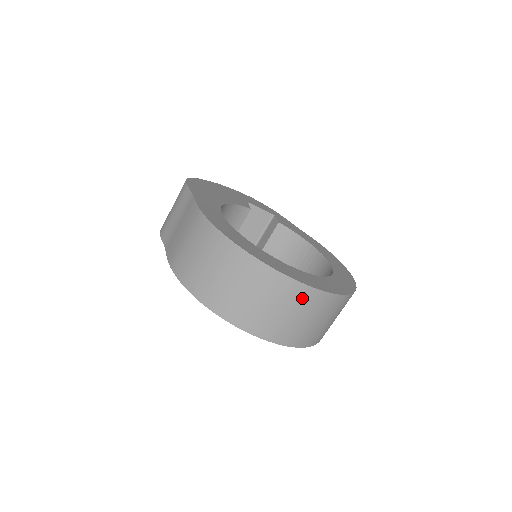
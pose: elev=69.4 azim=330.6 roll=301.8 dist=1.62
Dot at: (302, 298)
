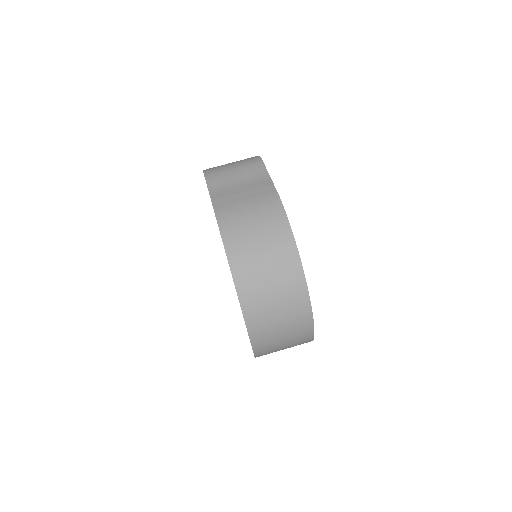
Dot at: (300, 323)
